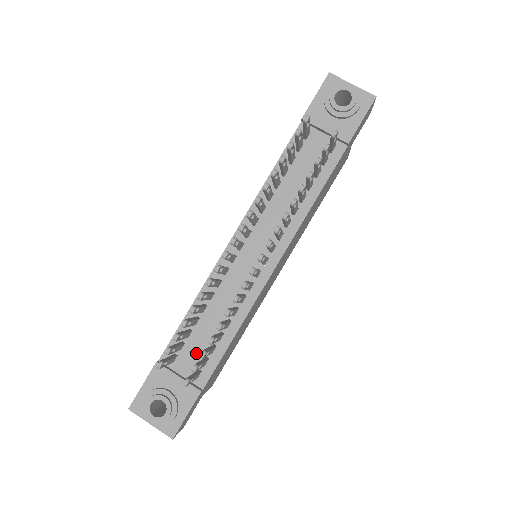
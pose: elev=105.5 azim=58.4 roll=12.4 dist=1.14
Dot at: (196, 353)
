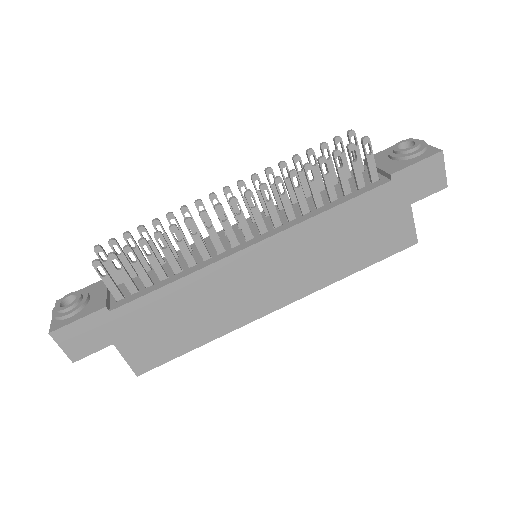
Dot at: (136, 284)
